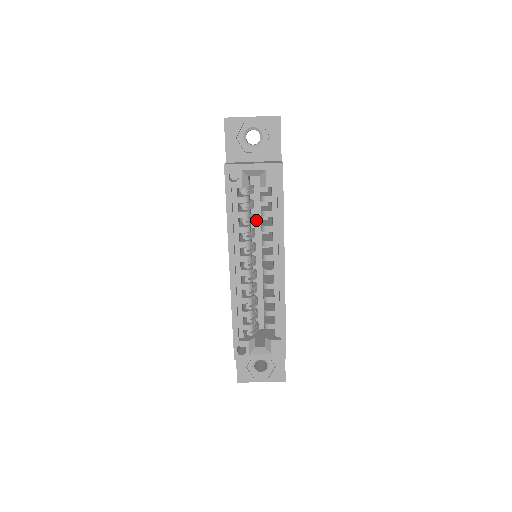
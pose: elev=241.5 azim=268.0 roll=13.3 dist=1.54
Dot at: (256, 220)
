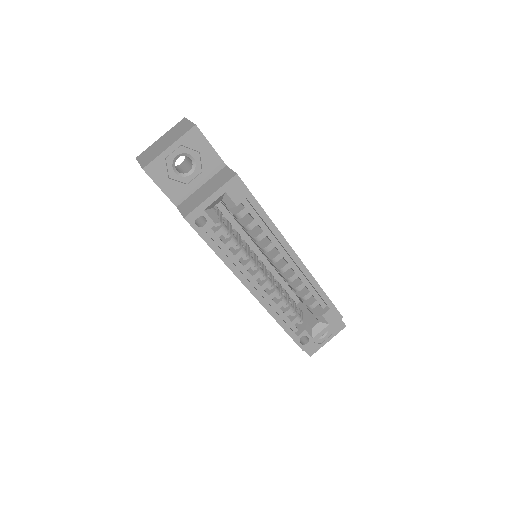
Dot at: (234, 227)
